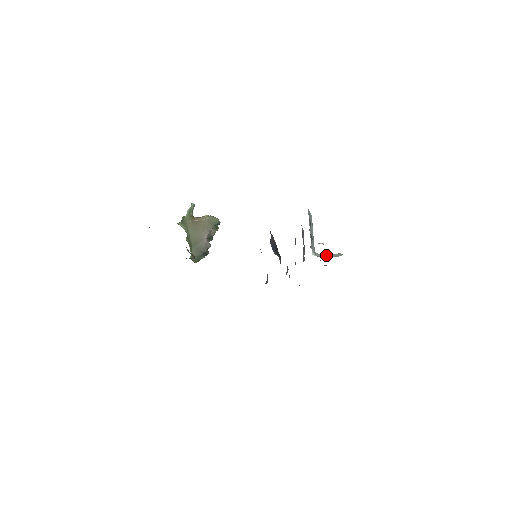
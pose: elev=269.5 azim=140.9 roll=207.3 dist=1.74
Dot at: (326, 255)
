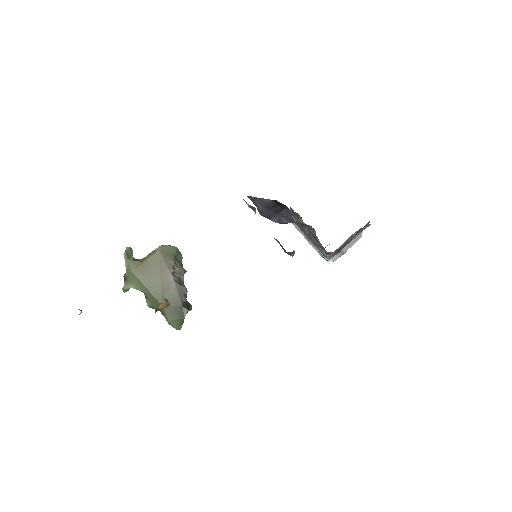
Dot at: (344, 248)
